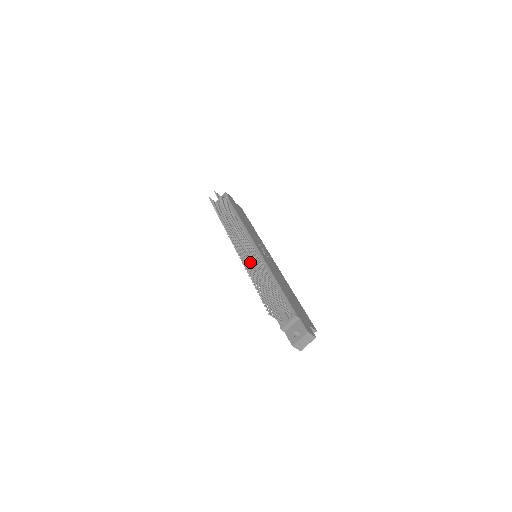
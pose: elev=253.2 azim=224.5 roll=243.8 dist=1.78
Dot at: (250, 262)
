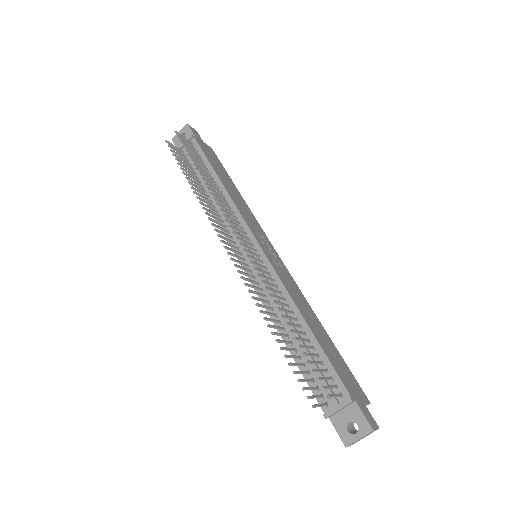
Dot at: (253, 275)
